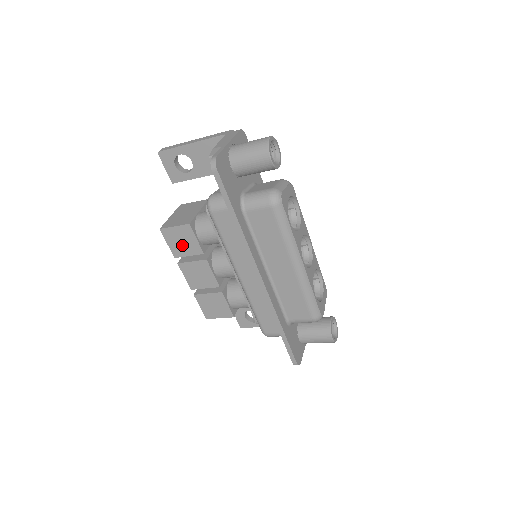
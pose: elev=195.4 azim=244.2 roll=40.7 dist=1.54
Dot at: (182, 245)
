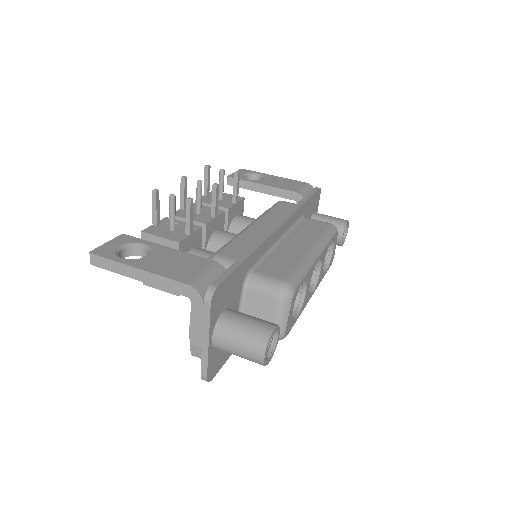
Dot at: occluded
